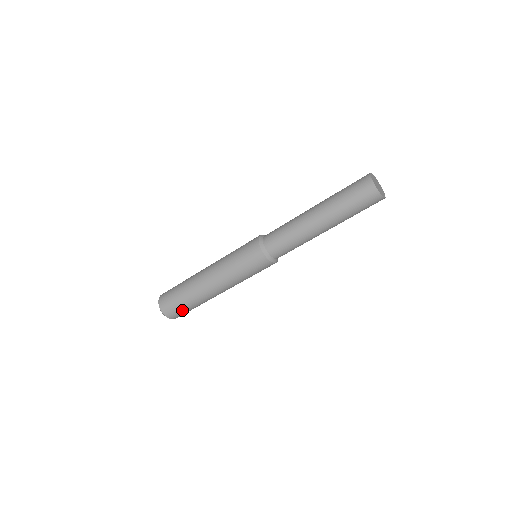
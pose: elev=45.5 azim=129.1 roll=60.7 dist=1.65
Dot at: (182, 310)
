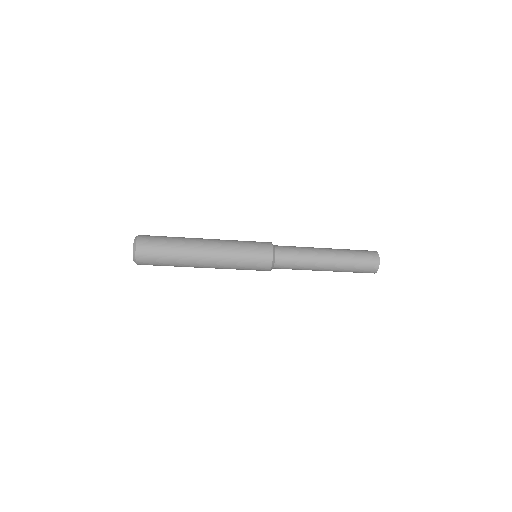
Dot at: occluded
